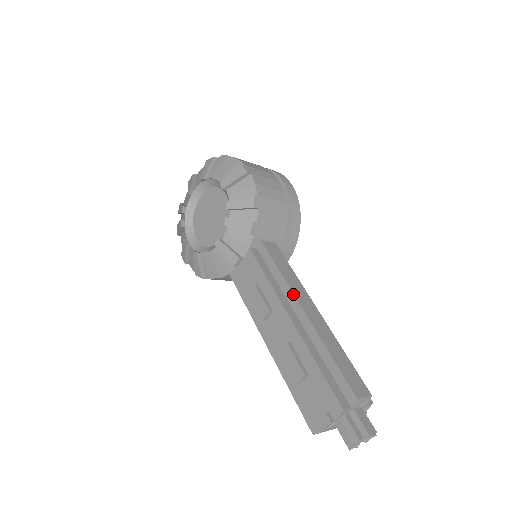
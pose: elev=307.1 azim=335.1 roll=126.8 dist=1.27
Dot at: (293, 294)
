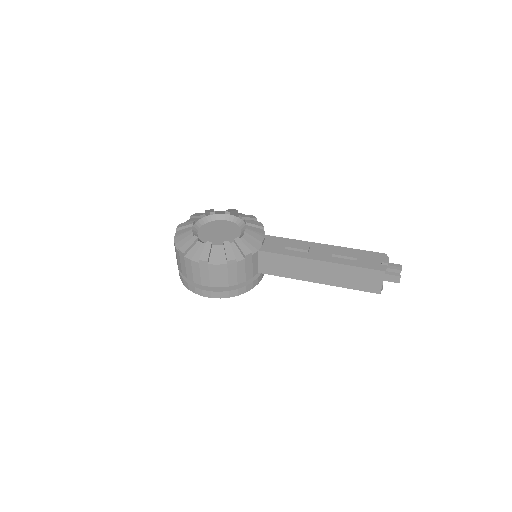
Dot at: occluded
